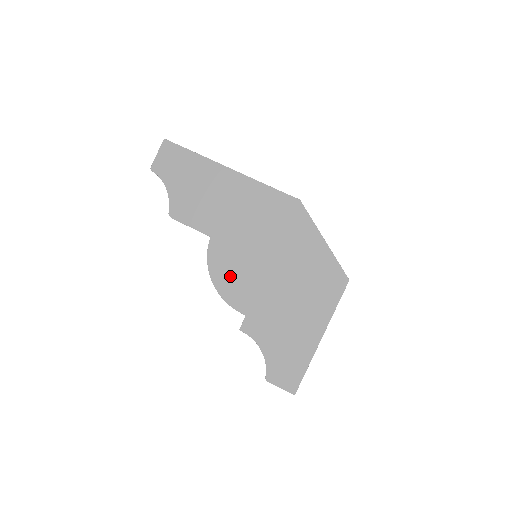
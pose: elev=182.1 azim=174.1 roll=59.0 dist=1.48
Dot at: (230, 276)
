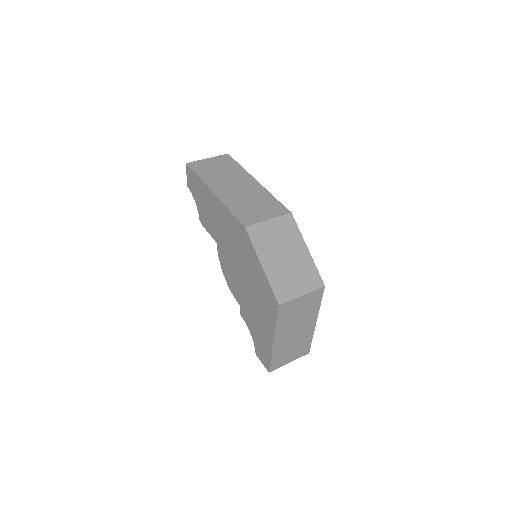
Dot at: (229, 275)
